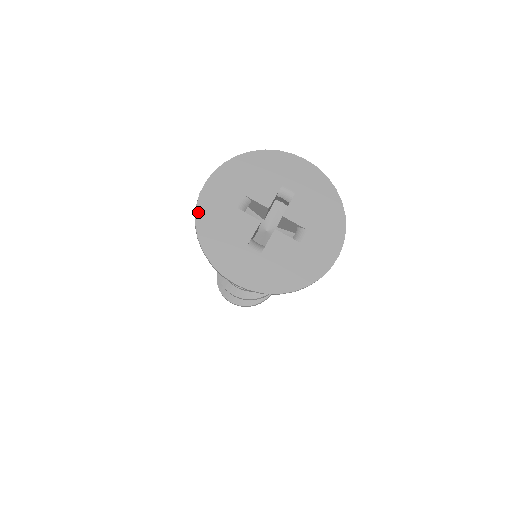
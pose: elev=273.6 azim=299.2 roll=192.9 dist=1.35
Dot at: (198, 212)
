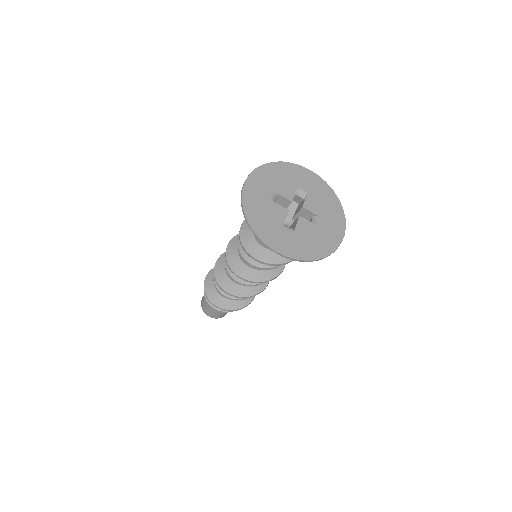
Dot at: (244, 202)
